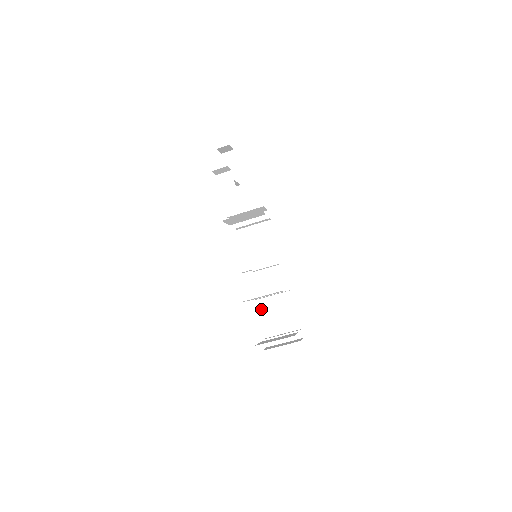
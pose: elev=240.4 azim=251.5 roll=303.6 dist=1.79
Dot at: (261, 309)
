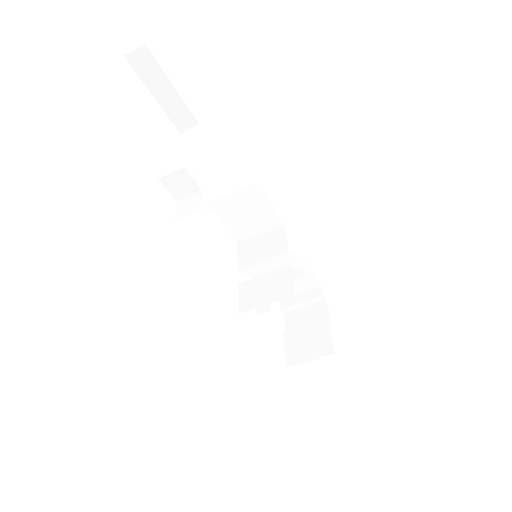
Dot at: occluded
